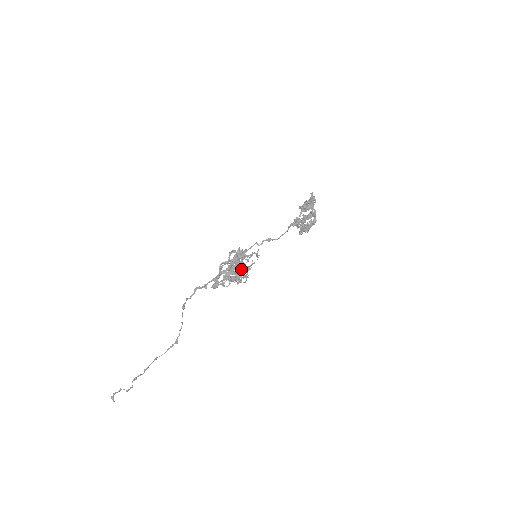
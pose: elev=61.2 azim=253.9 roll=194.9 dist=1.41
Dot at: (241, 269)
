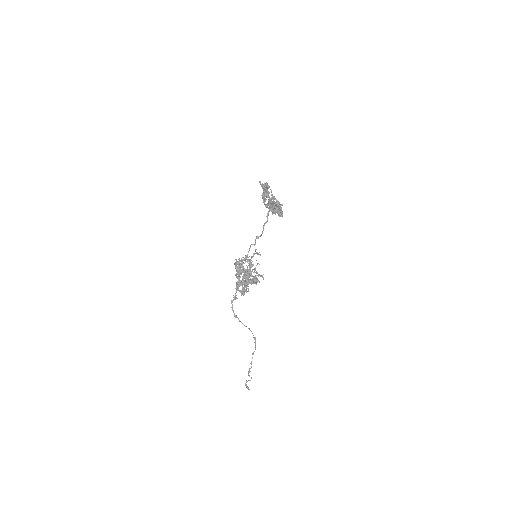
Dot at: occluded
